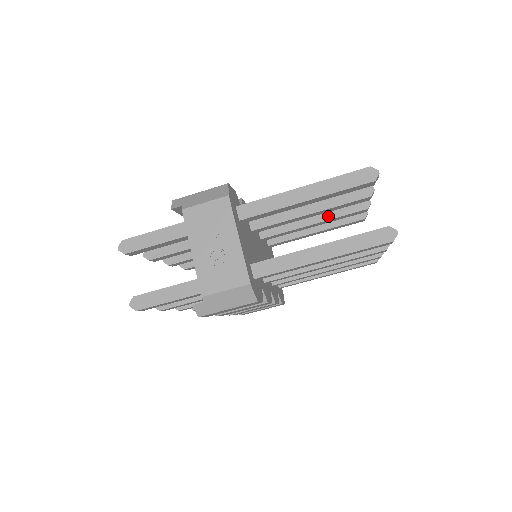
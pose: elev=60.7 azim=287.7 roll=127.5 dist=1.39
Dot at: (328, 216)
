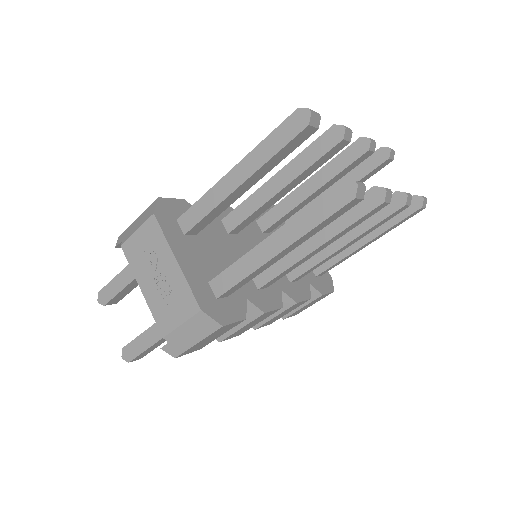
Dot at: (325, 178)
